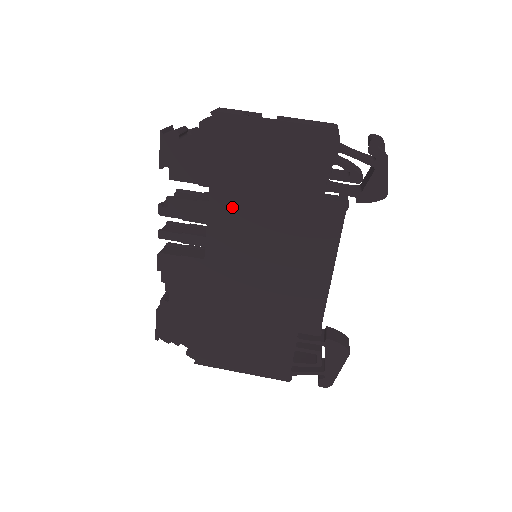
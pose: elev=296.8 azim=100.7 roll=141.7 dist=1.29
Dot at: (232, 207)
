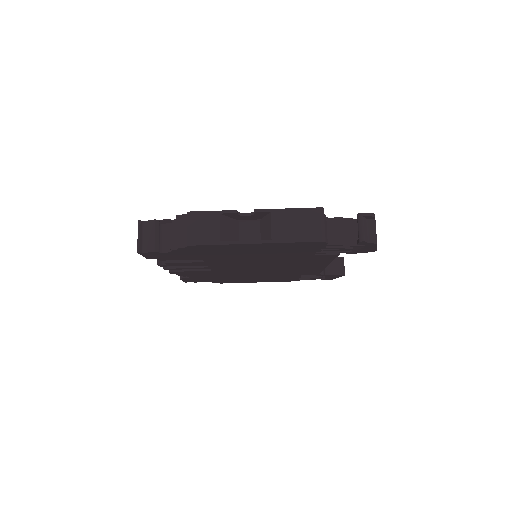
Dot at: (228, 261)
